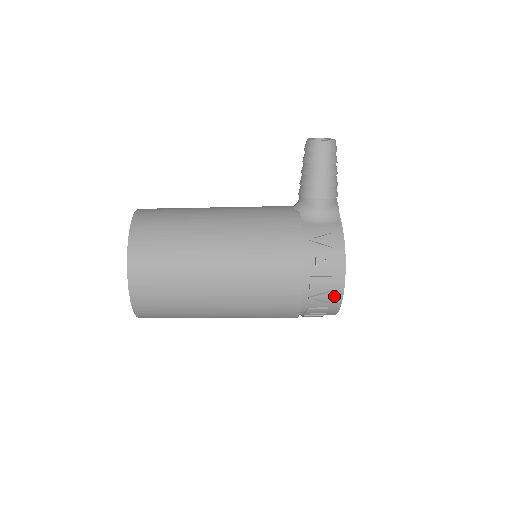
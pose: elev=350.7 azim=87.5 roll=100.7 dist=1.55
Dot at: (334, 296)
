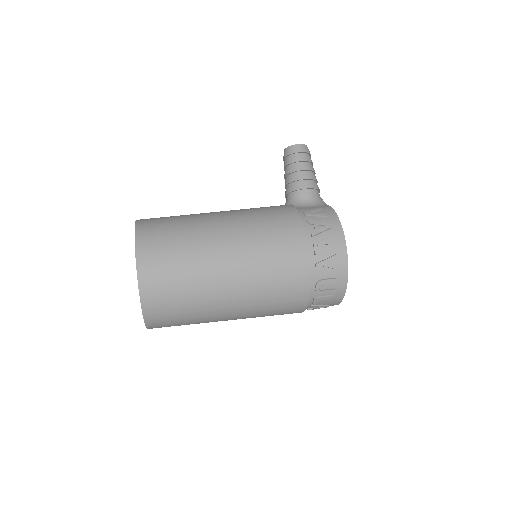
Dot at: (339, 261)
